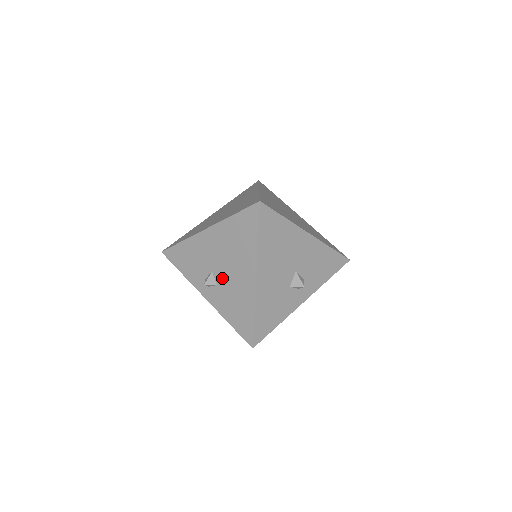
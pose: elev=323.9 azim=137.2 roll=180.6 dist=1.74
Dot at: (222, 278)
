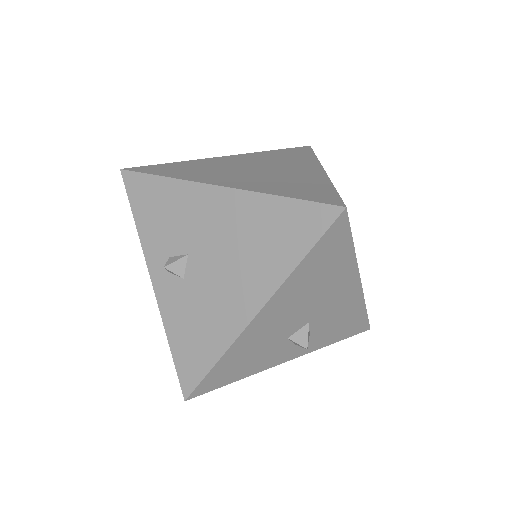
Dot at: (199, 275)
